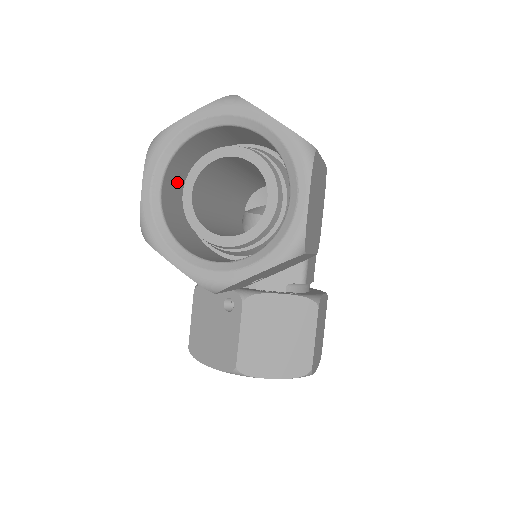
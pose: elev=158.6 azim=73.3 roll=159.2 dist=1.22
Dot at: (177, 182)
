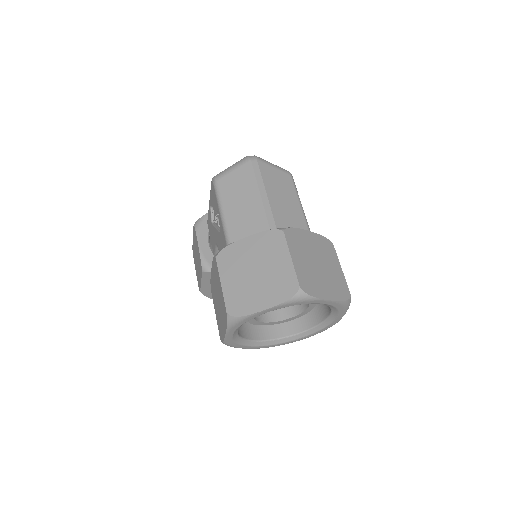
Dot at: occluded
